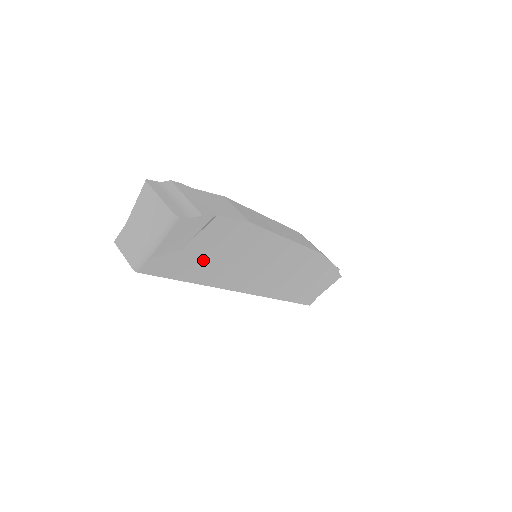
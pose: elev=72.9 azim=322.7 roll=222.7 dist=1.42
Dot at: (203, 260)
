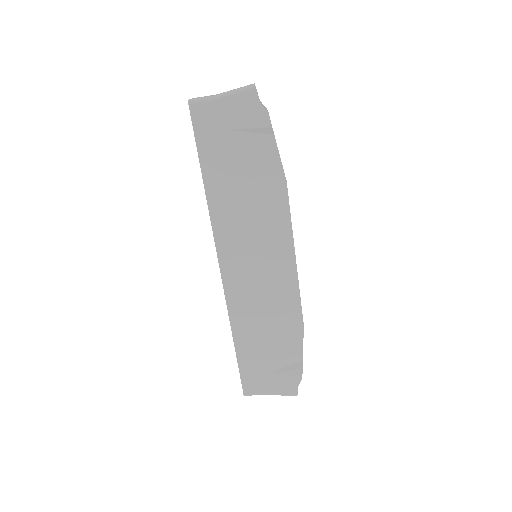
Dot at: (229, 167)
